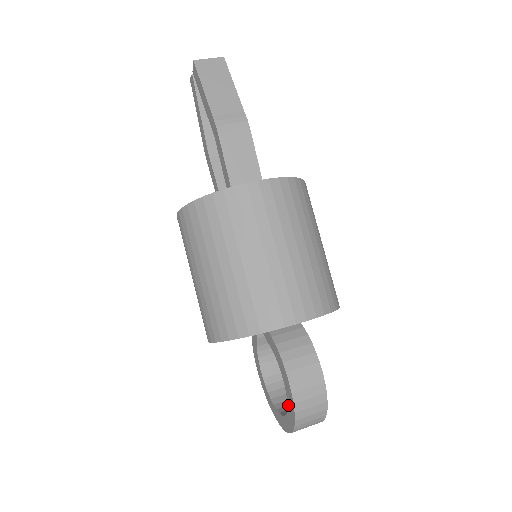
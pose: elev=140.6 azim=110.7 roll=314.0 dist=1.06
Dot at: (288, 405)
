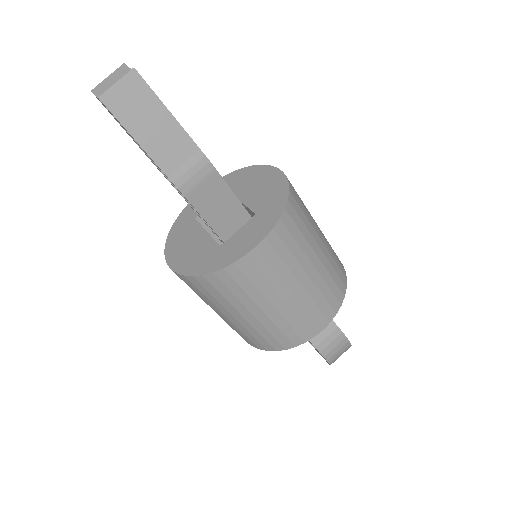
Dot at: (322, 356)
